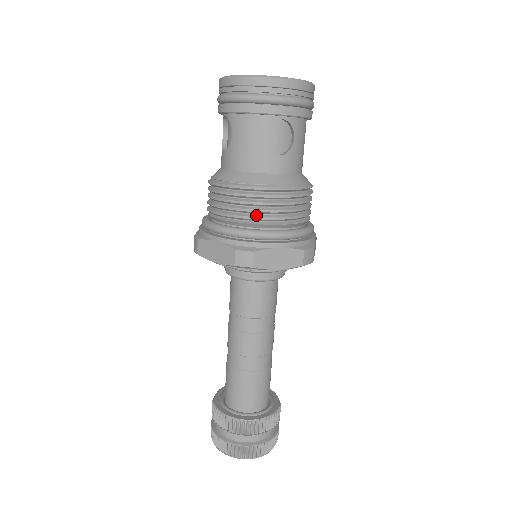
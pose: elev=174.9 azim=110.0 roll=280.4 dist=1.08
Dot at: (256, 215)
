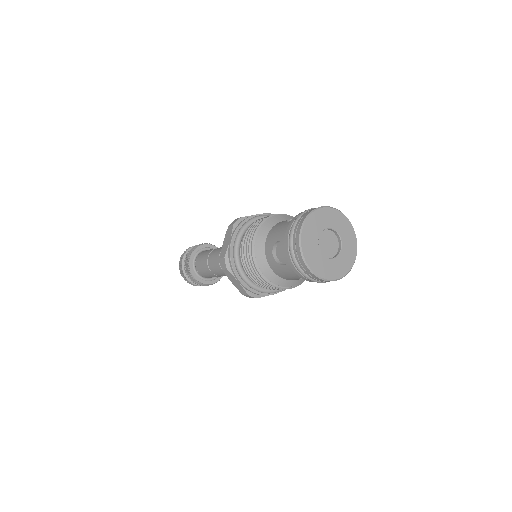
Dot at: (270, 288)
